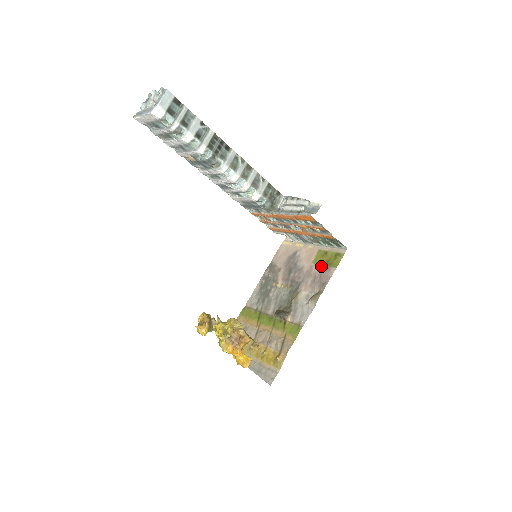
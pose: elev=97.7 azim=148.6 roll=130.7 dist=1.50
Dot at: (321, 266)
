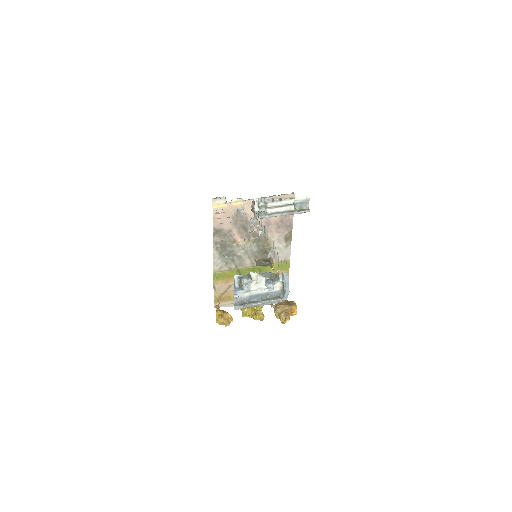
Dot at: occluded
